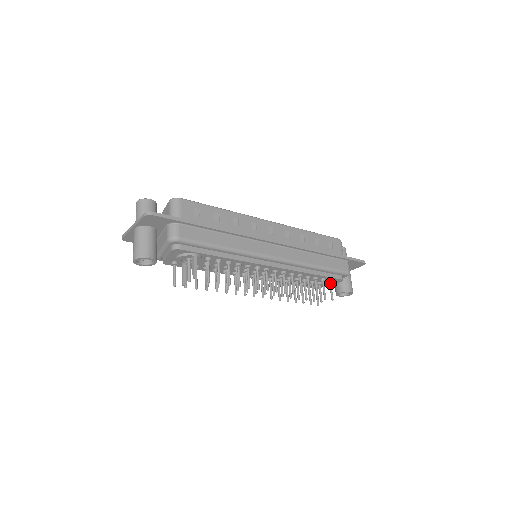
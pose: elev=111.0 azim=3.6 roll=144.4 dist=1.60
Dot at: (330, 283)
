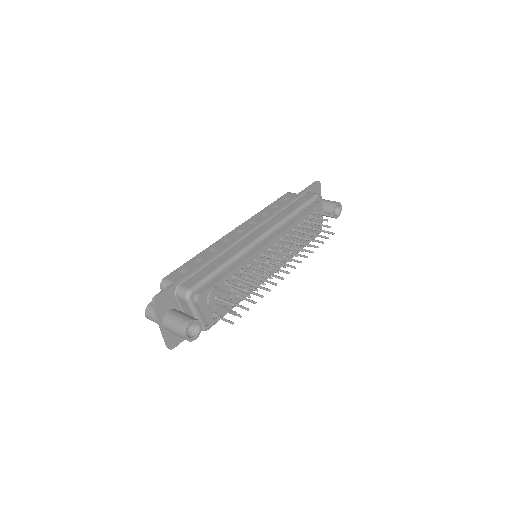
Dot at: (317, 213)
